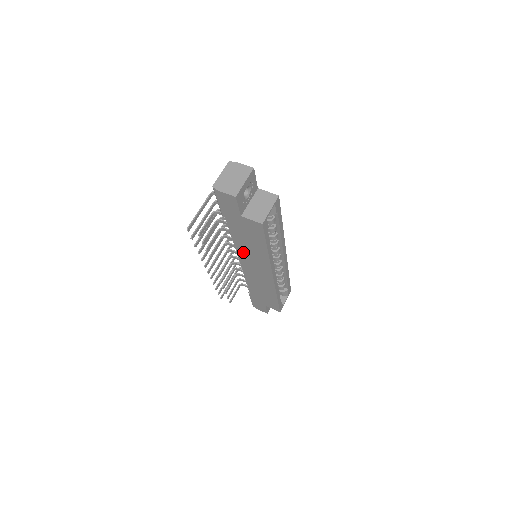
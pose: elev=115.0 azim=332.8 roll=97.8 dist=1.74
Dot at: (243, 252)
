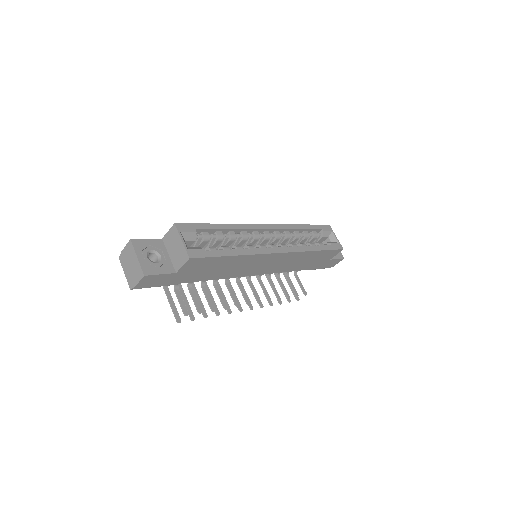
Dot at: (237, 273)
